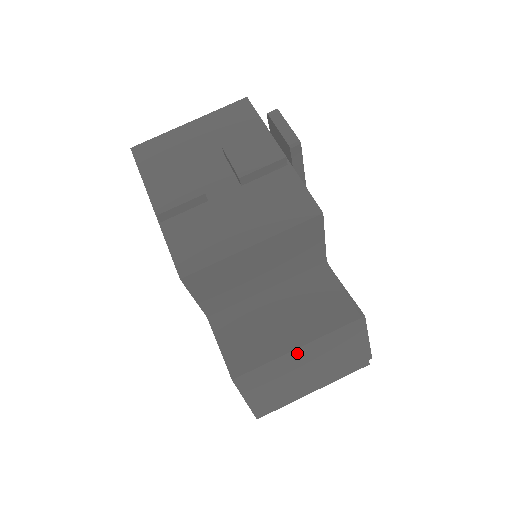
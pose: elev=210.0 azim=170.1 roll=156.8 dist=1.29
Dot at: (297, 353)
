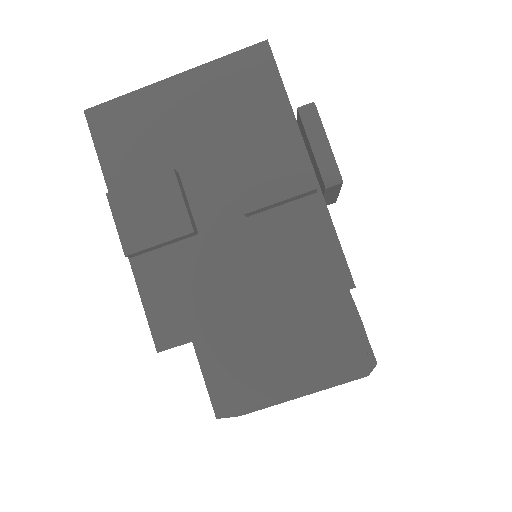
Dot at: (292, 395)
